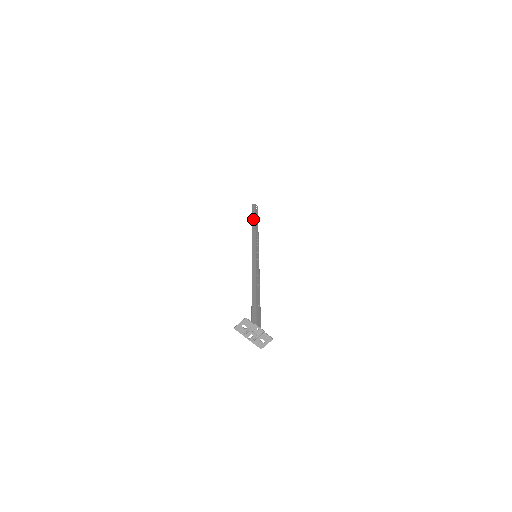
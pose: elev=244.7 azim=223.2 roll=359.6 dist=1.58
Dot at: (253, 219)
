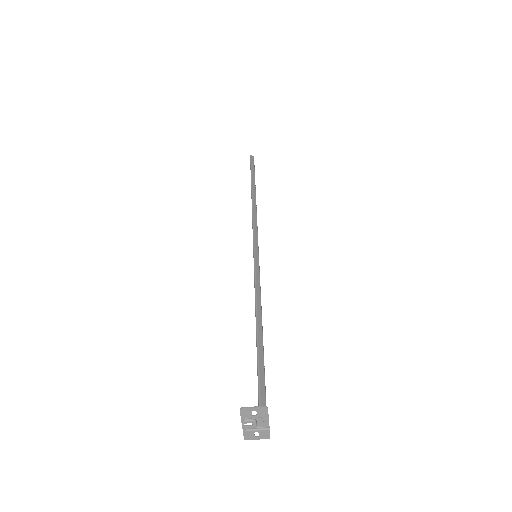
Dot at: (253, 183)
